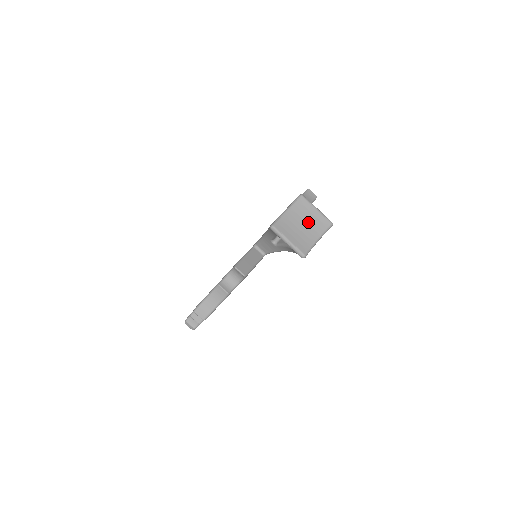
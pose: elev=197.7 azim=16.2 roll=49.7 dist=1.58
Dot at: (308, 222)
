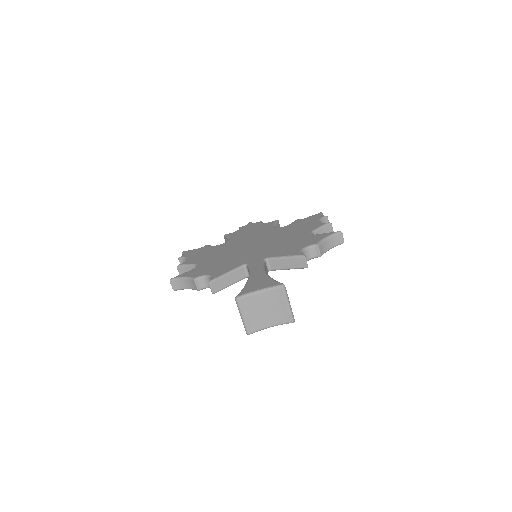
Dot at: (272, 310)
